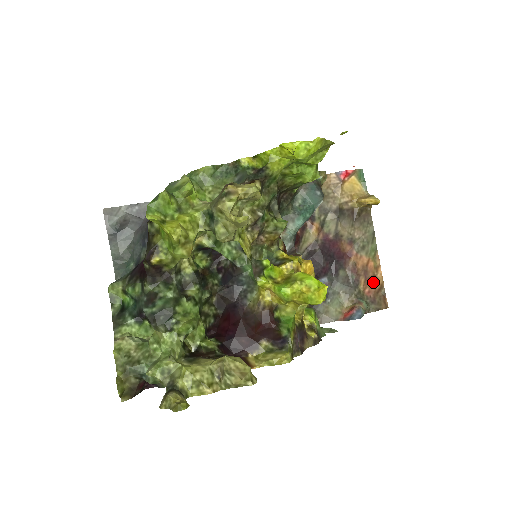
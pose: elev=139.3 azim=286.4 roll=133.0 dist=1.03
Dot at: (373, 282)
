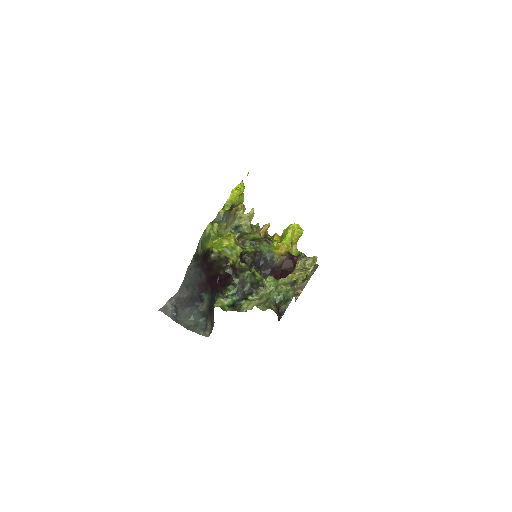
Dot at: occluded
